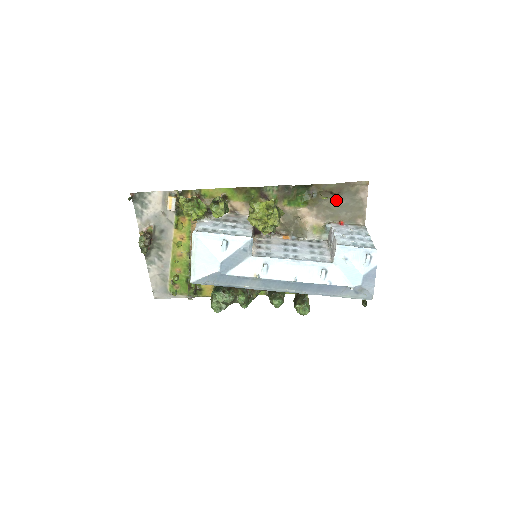
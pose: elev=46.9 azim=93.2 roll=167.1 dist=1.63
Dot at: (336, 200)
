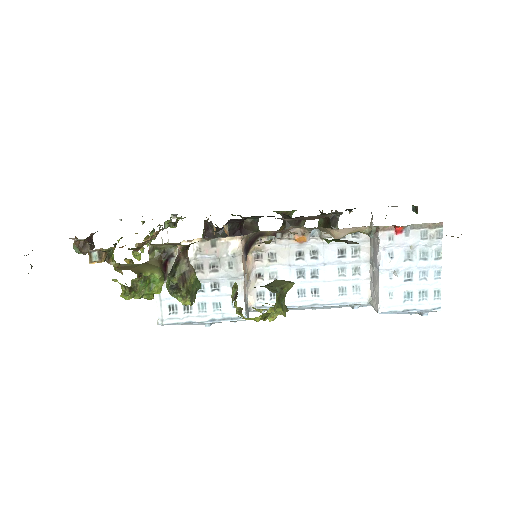
Dot at: occluded
